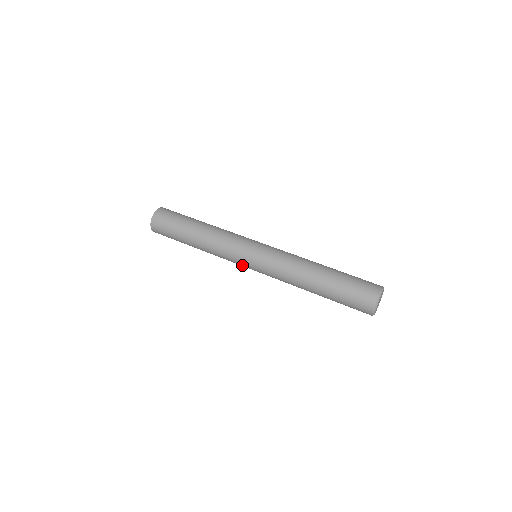
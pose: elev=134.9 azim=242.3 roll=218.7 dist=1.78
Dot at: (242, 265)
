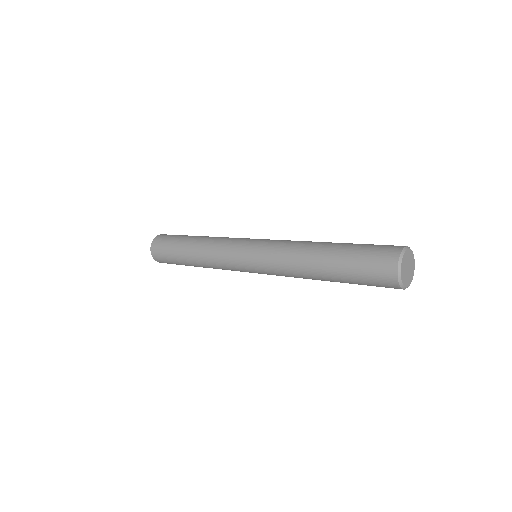
Dot at: occluded
